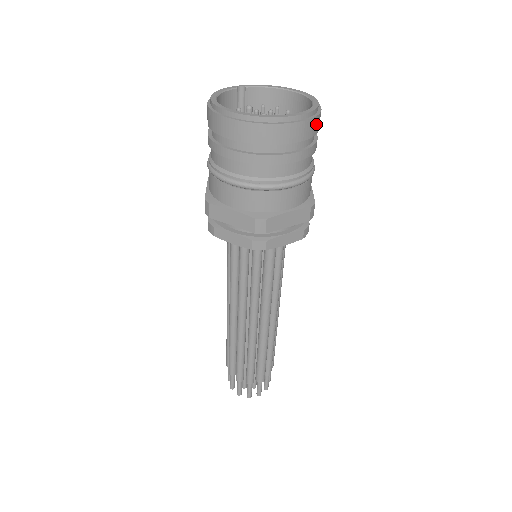
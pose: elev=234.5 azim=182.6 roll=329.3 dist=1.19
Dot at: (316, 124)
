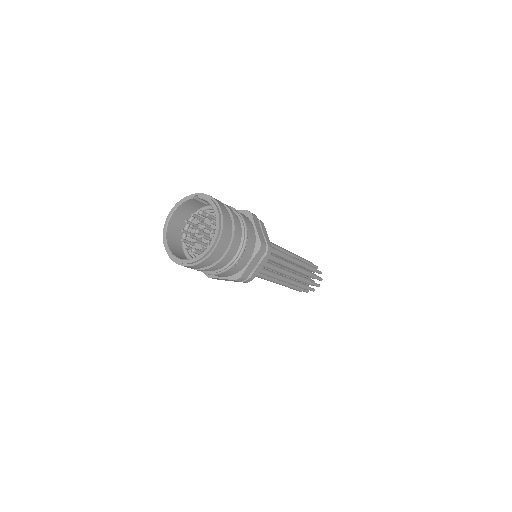
Dot at: (205, 263)
